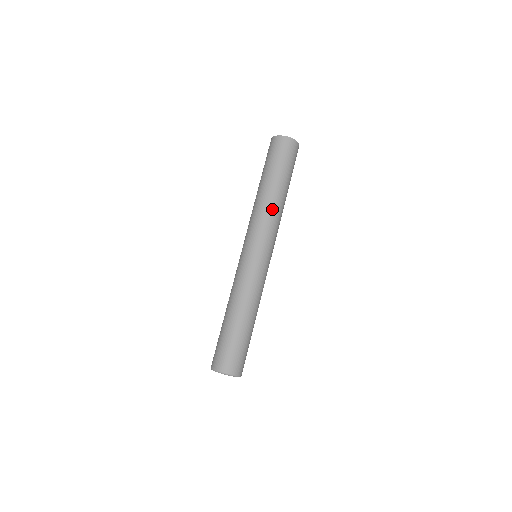
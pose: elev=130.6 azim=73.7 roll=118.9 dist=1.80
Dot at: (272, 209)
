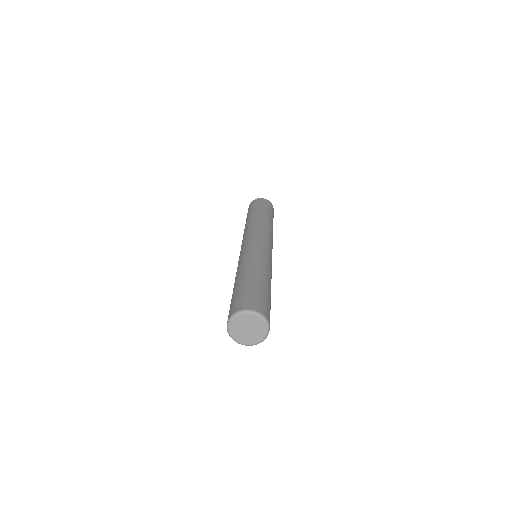
Dot at: (265, 224)
